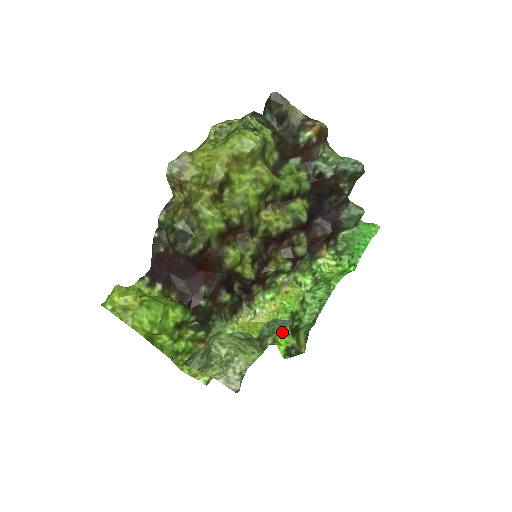
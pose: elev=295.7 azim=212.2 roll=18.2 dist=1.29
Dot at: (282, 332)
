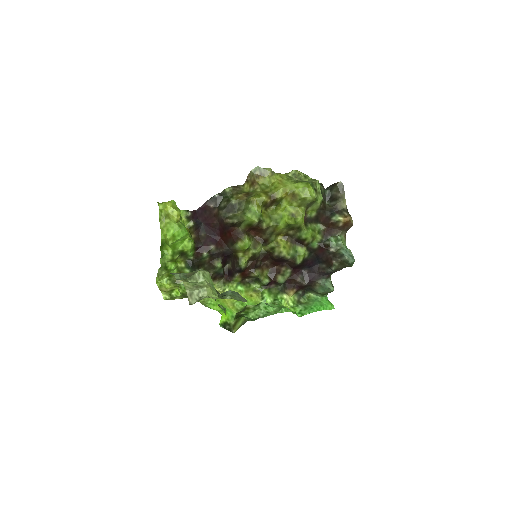
Dot at: (231, 312)
